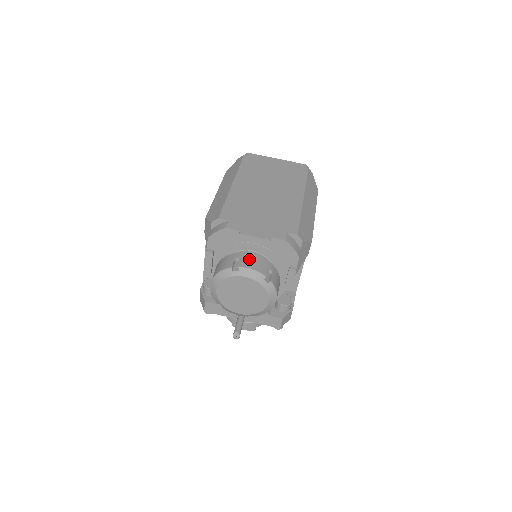
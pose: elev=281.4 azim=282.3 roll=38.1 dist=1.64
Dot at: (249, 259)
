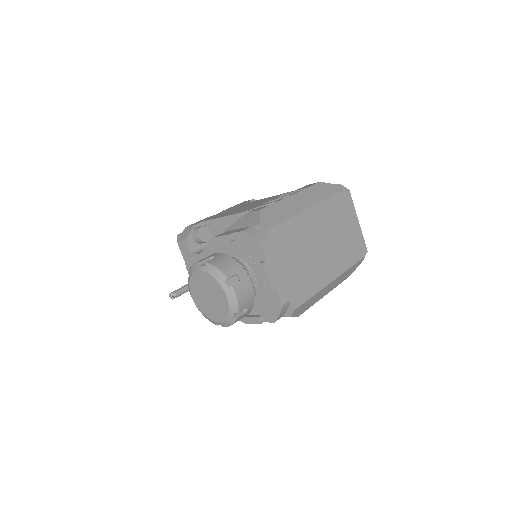
Dot at: (245, 287)
